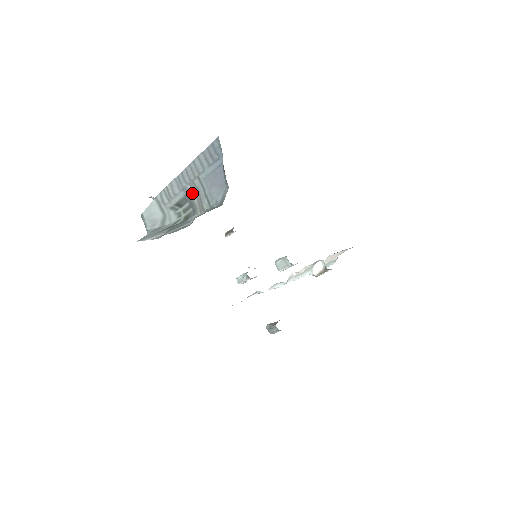
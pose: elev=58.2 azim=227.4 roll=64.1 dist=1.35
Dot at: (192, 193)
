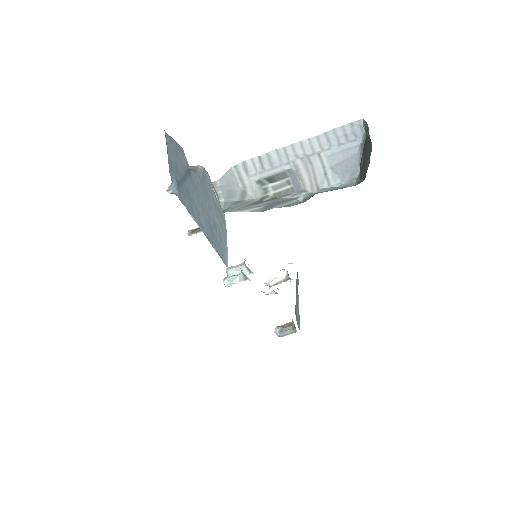
Dot at: (302, 169)
